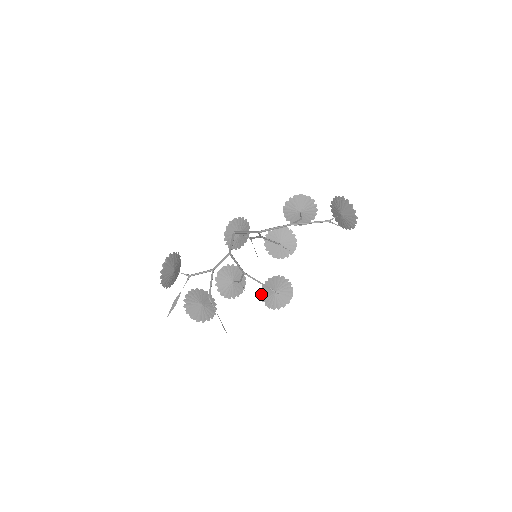
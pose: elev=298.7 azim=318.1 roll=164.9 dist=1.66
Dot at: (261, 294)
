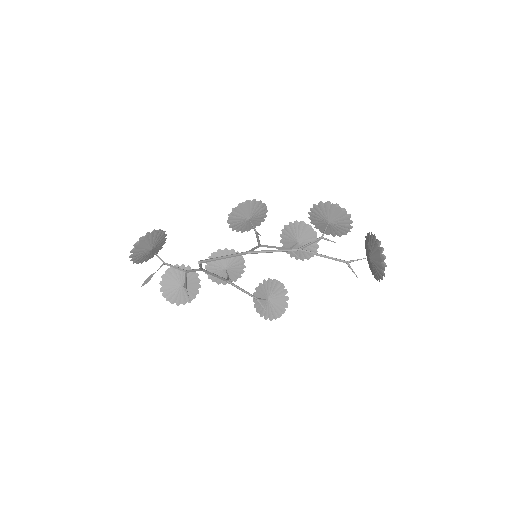
Dot at: (255, 292)
